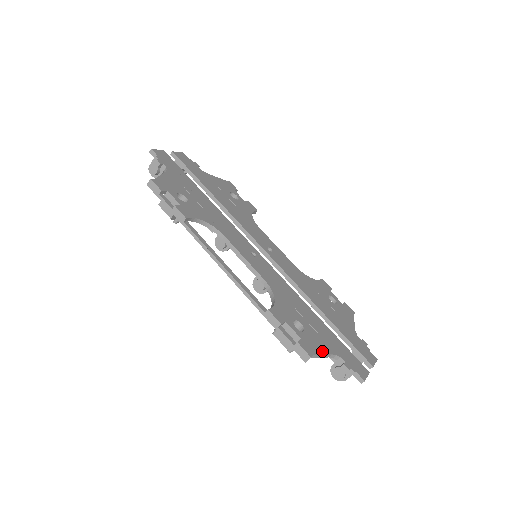
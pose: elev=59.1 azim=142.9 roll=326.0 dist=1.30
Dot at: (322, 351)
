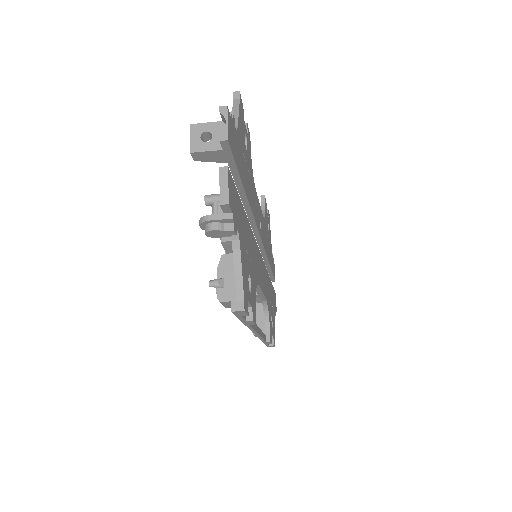
Dot at: (274, 326)
